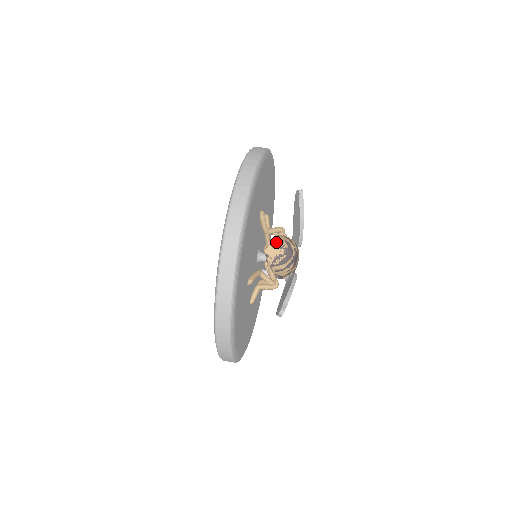
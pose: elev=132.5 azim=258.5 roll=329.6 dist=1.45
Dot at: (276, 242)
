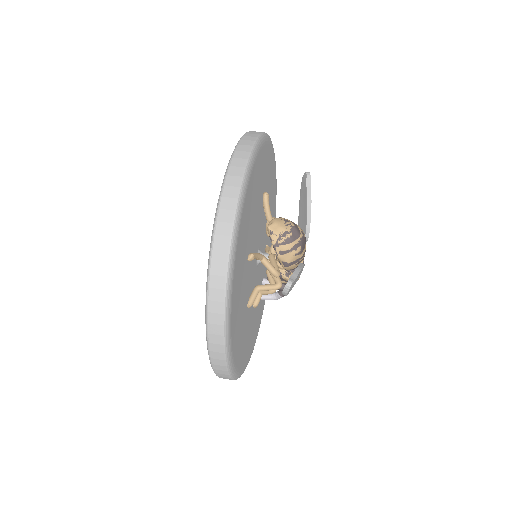
Dot at: (281, 220)
